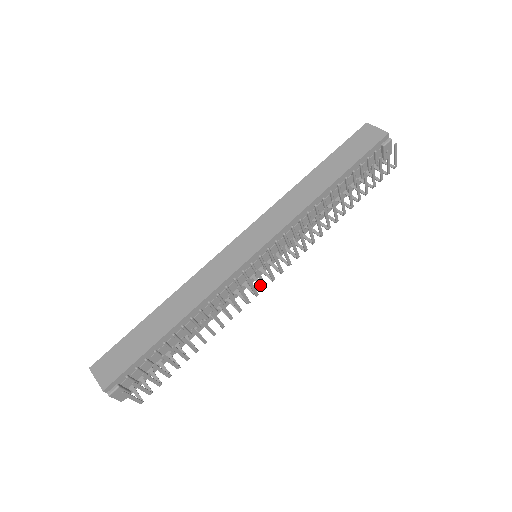
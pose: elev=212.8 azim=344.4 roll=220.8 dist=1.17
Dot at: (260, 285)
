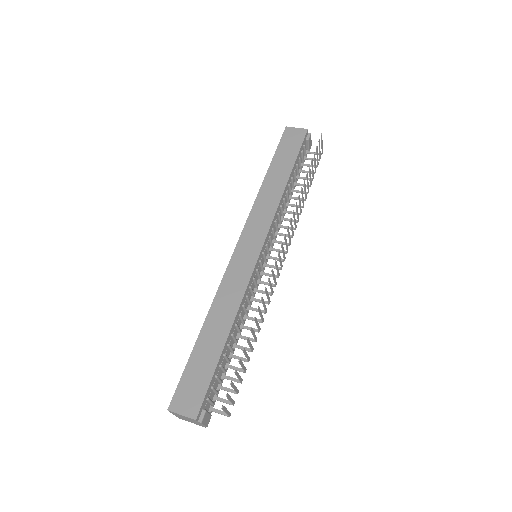
Dot at: occluded
